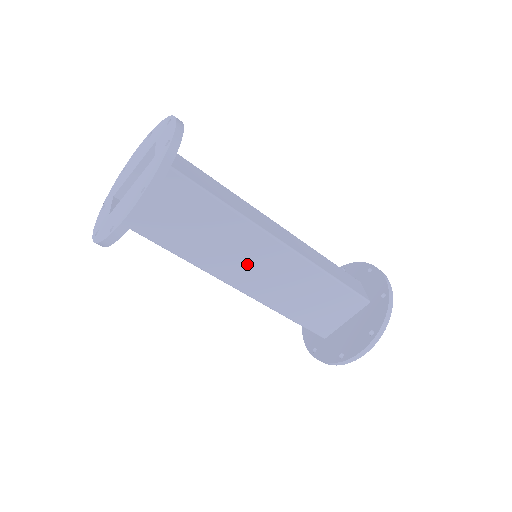
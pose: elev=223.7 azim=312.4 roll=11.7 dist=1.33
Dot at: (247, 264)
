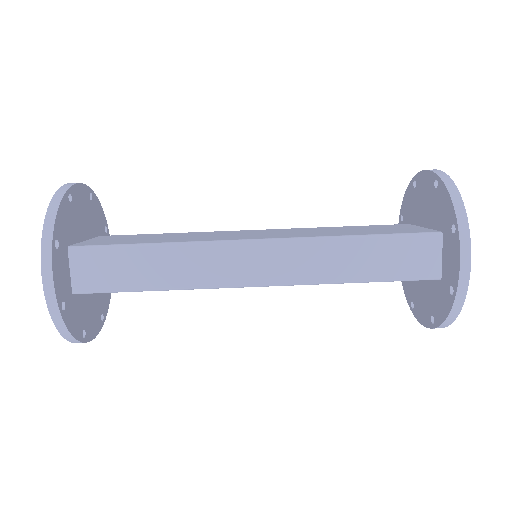
Dot at: occluded
